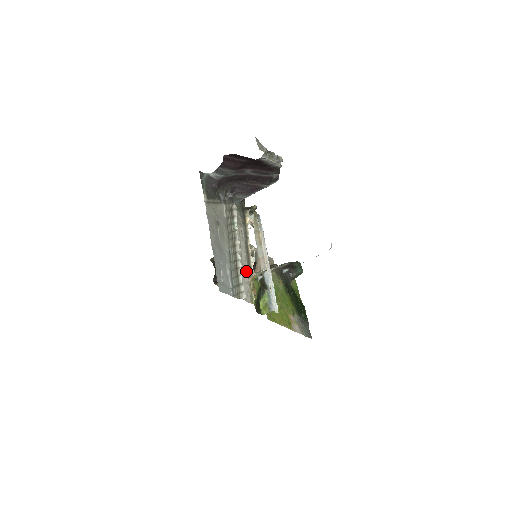
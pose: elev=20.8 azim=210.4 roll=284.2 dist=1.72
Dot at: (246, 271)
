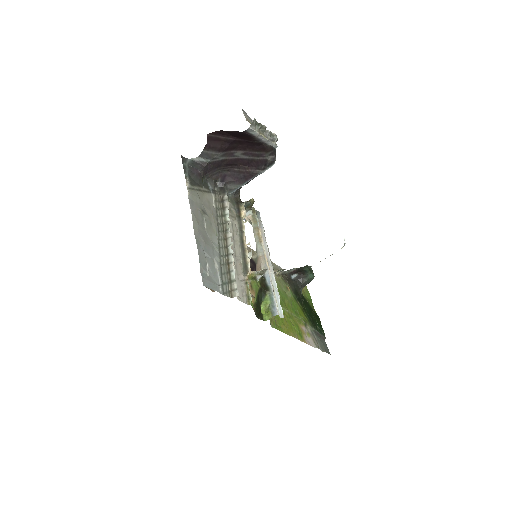
Dot at: (241, 268)
